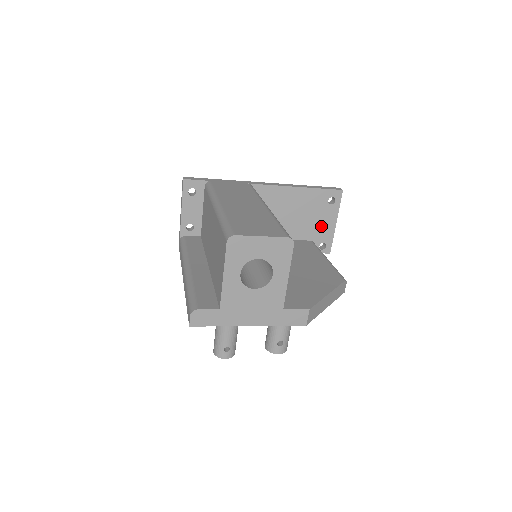
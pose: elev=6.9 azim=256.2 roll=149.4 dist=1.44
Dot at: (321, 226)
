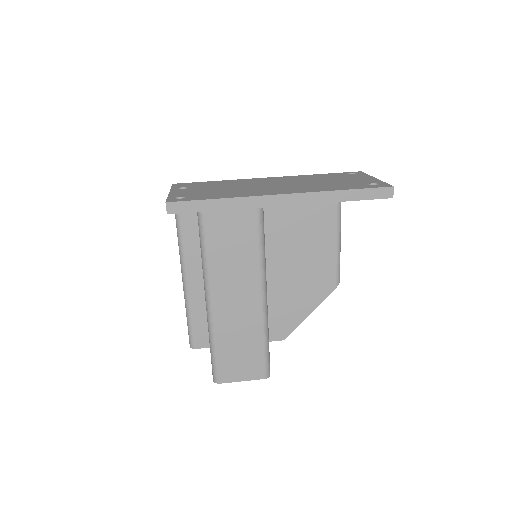
Dot at: occluded
